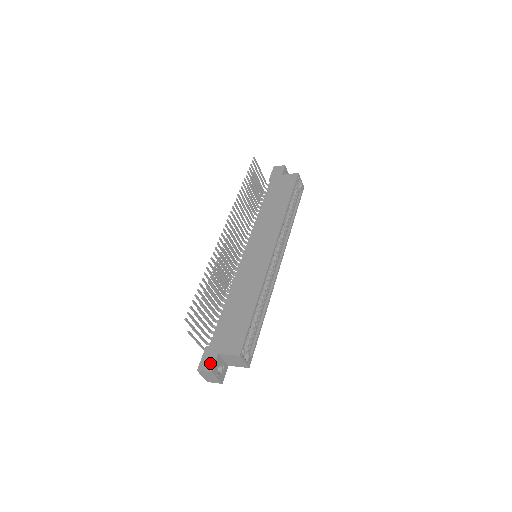
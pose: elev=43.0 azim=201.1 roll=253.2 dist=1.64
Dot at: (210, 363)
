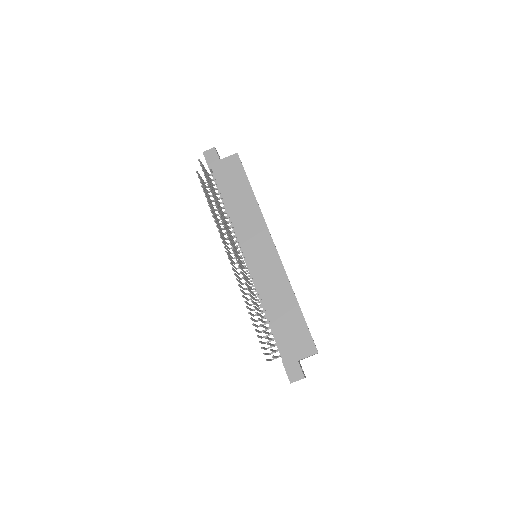
Dot at: (297, 372)
